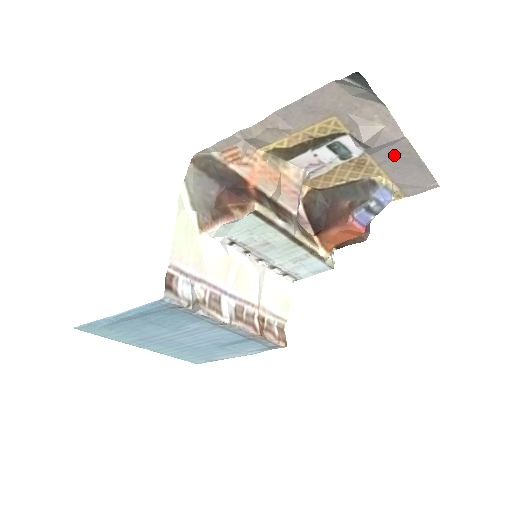
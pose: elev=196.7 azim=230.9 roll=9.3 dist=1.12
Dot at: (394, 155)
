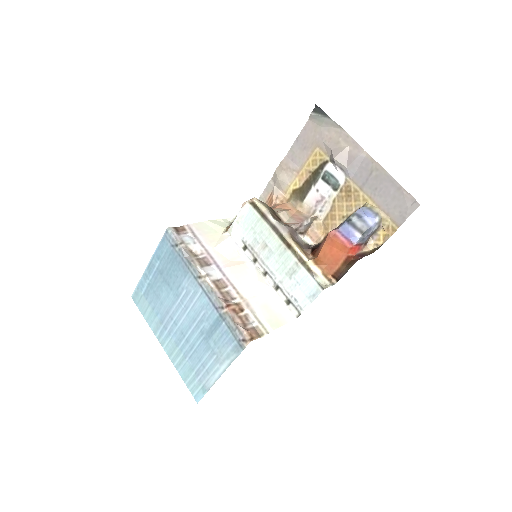
Dot at: (367, 175)
